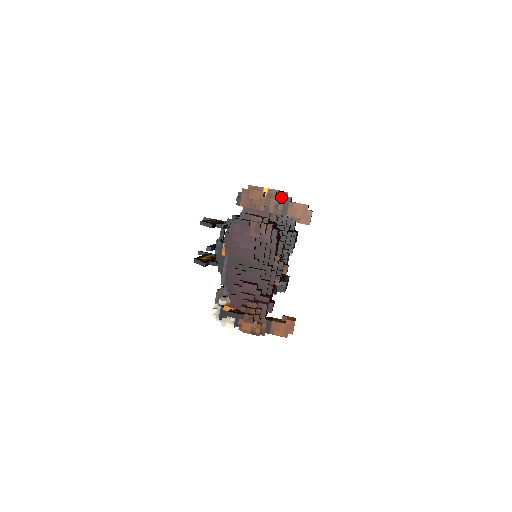
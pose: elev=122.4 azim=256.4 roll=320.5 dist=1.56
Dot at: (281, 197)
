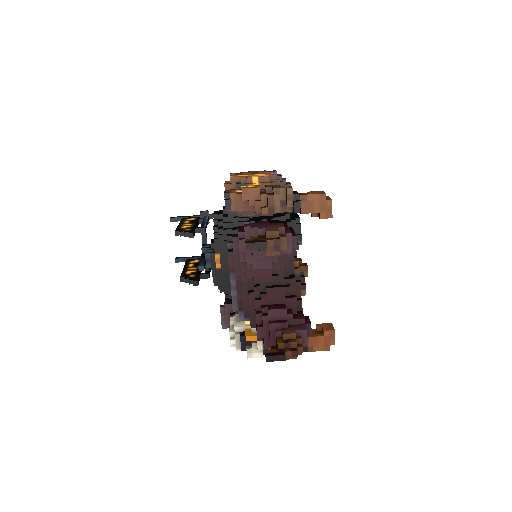
Dot at: (287, 191)
